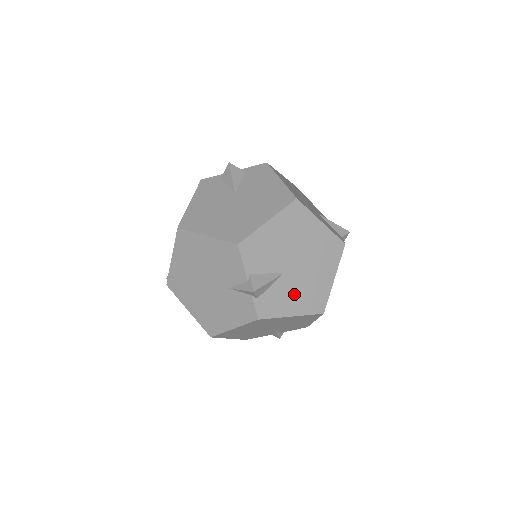
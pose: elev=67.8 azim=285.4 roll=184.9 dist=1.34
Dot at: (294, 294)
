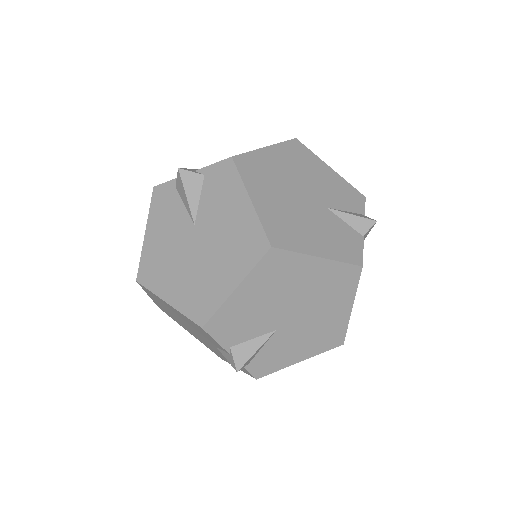
Dot at: (297, 342)
